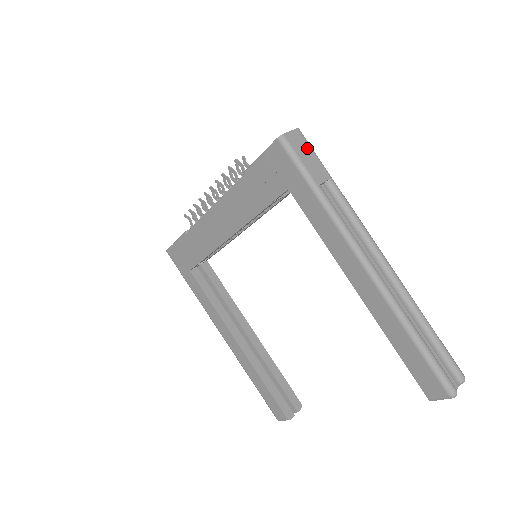
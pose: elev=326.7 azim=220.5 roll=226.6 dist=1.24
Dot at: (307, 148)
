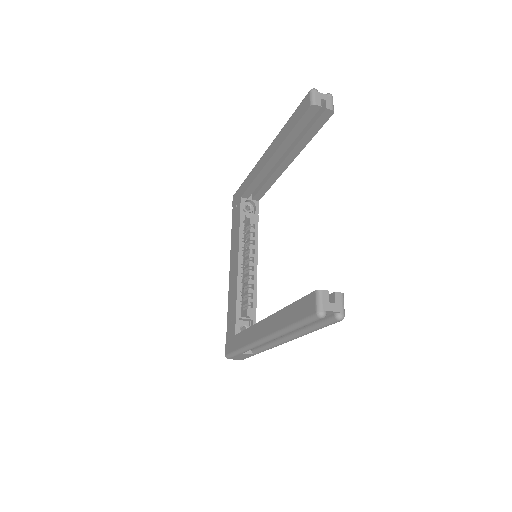
Dot at: occluded
